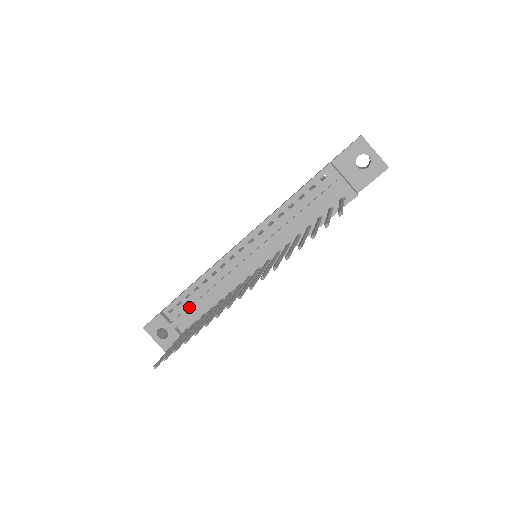
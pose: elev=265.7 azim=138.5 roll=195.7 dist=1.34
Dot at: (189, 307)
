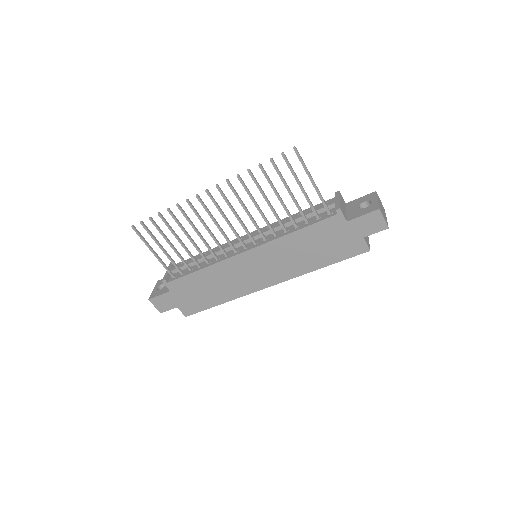
Dot at: (189, 260)
